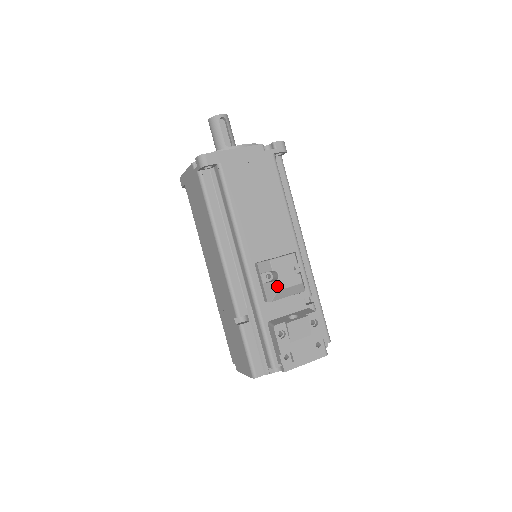
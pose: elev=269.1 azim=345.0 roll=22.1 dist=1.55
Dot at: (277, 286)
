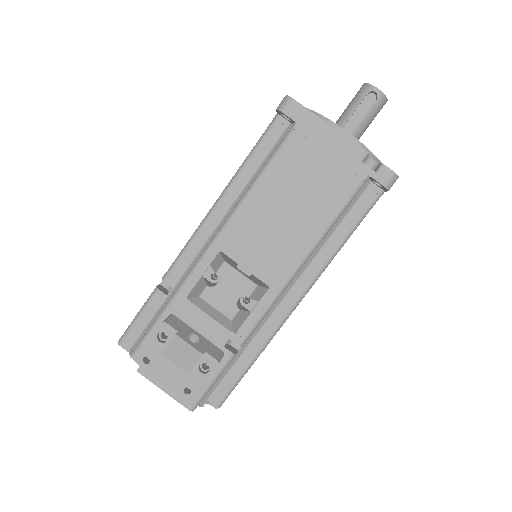
Dot at: (203, 292)
